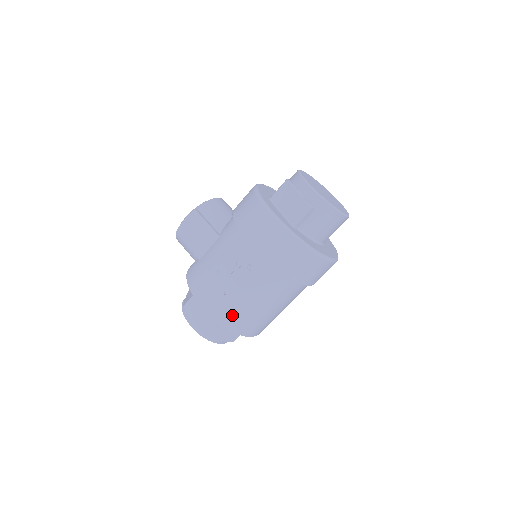
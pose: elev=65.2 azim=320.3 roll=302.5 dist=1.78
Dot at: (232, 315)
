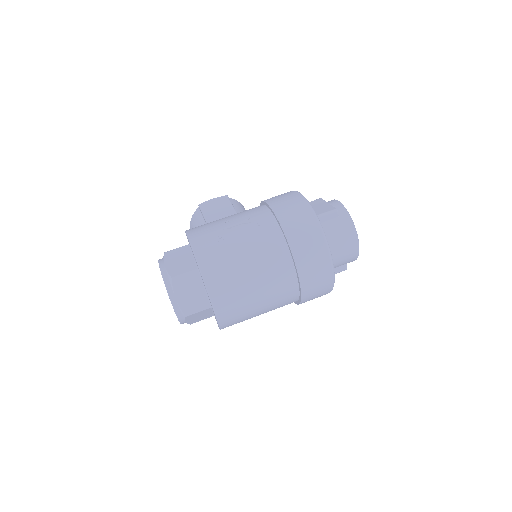
Dot at: (215, 259)
